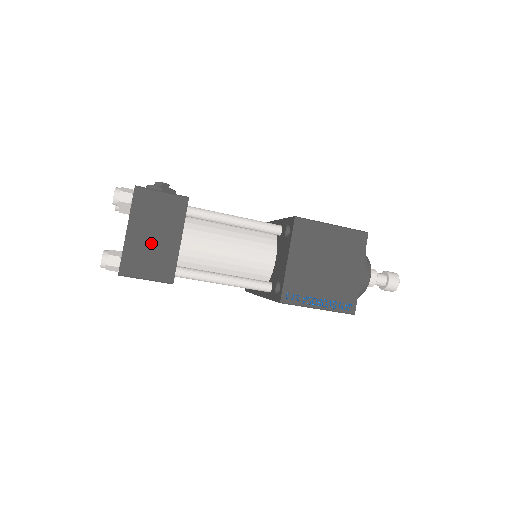
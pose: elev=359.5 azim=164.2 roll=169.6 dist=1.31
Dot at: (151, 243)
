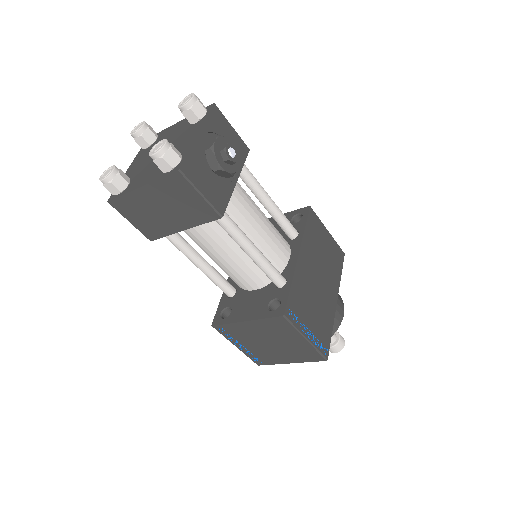
Dot at: (155, 211)
